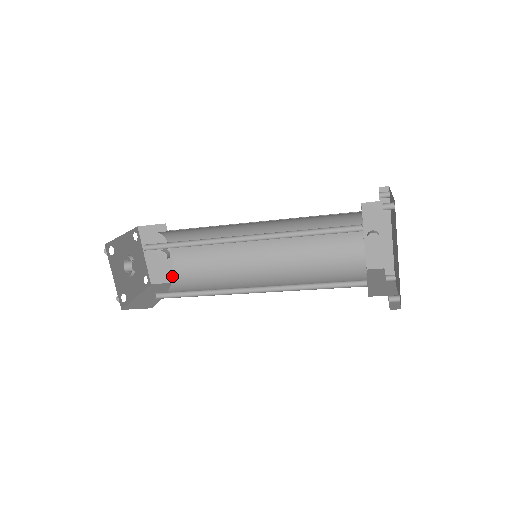
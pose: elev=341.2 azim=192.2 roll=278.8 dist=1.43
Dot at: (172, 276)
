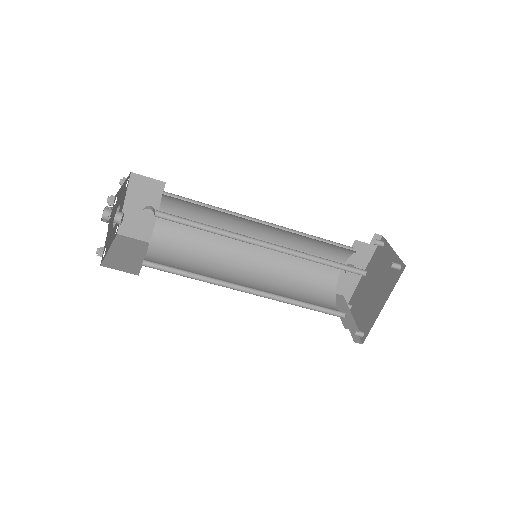
Dot at: (146, 234)
